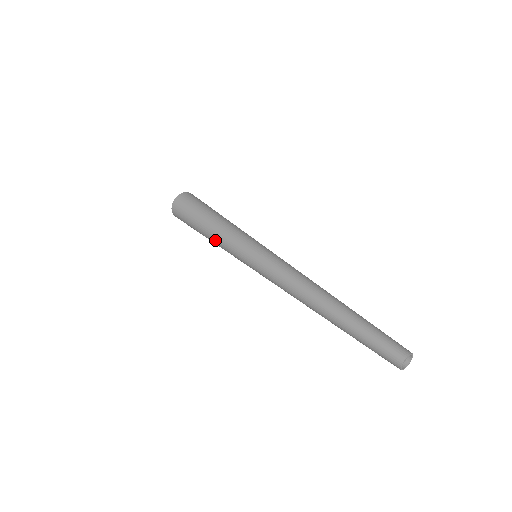
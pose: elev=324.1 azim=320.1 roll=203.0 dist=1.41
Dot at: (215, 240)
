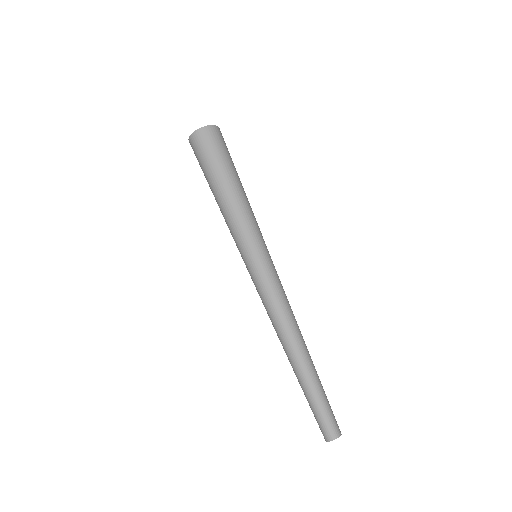
Dot at: occluded
